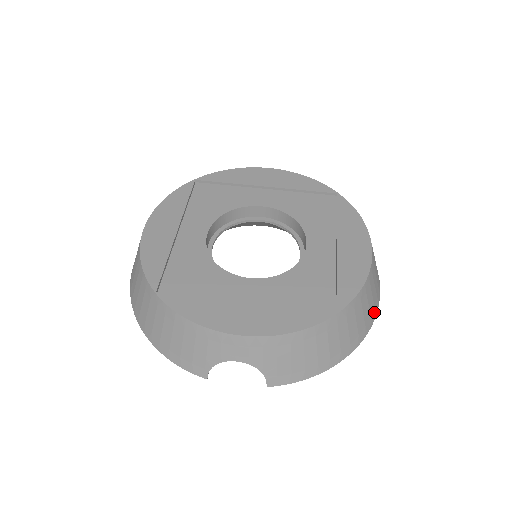
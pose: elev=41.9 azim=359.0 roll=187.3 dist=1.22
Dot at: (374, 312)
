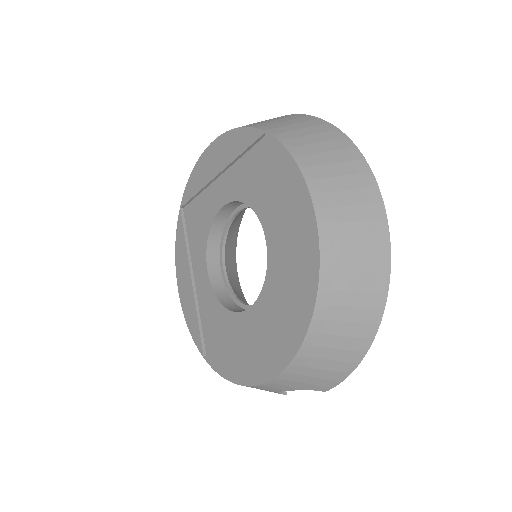
Dot at: (381, 260)
